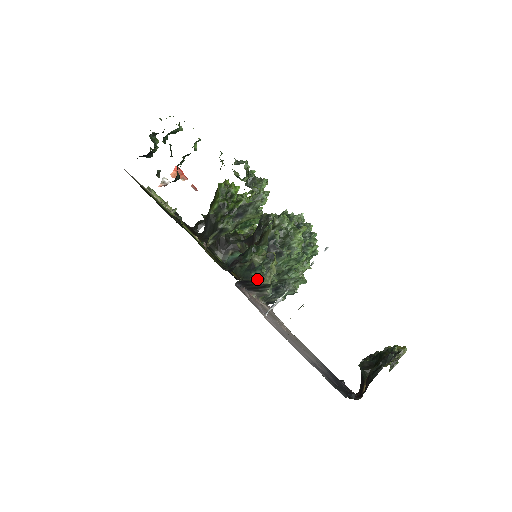
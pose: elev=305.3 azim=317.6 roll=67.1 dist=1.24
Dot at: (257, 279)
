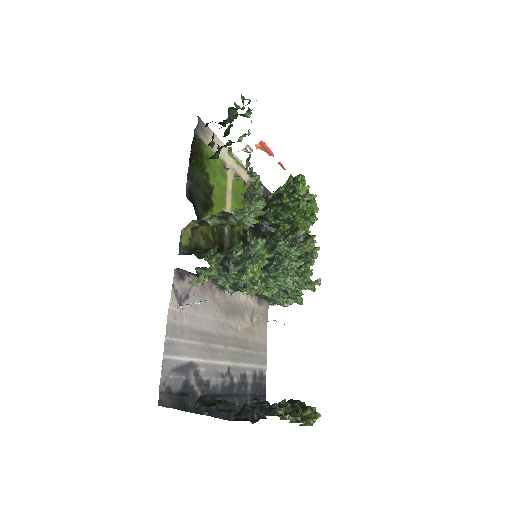
Dot at: occluded
